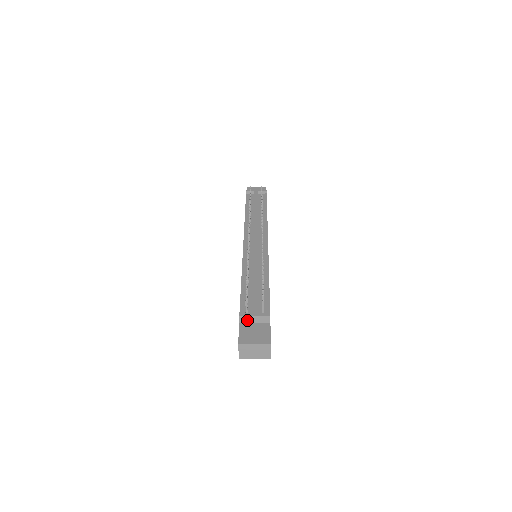
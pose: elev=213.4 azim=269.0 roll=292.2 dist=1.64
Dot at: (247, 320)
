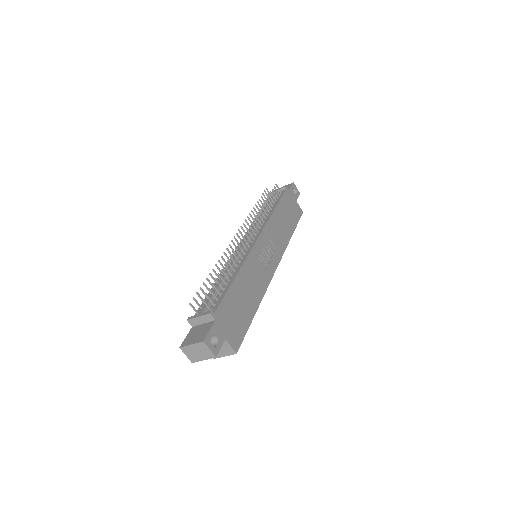
Dot at: (196, 322)
